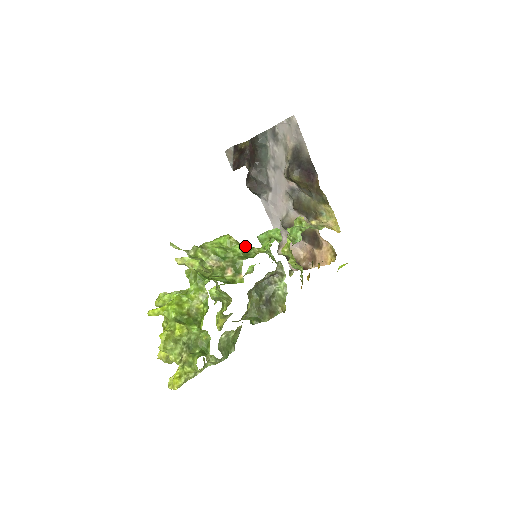
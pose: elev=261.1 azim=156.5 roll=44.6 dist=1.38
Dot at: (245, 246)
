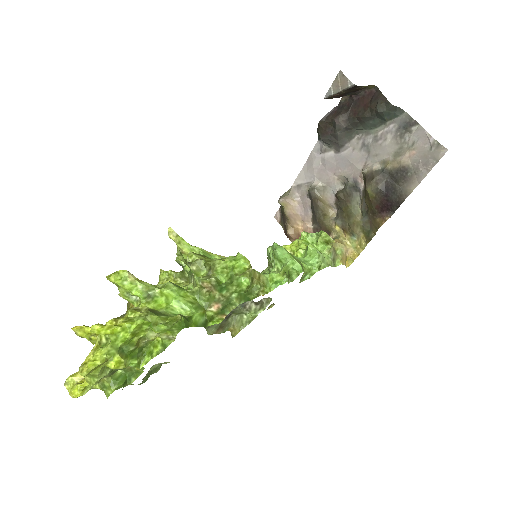
Dot at: (255, 277)
